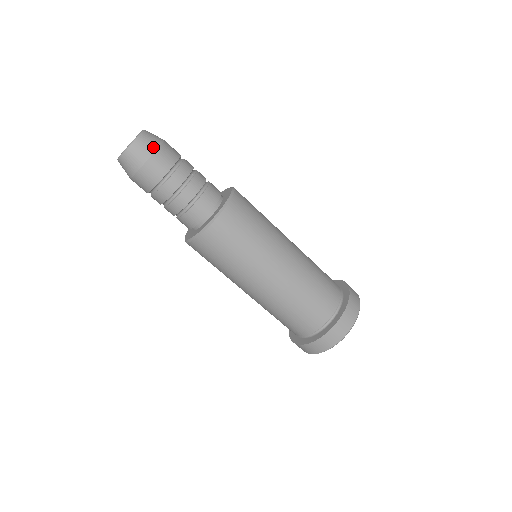
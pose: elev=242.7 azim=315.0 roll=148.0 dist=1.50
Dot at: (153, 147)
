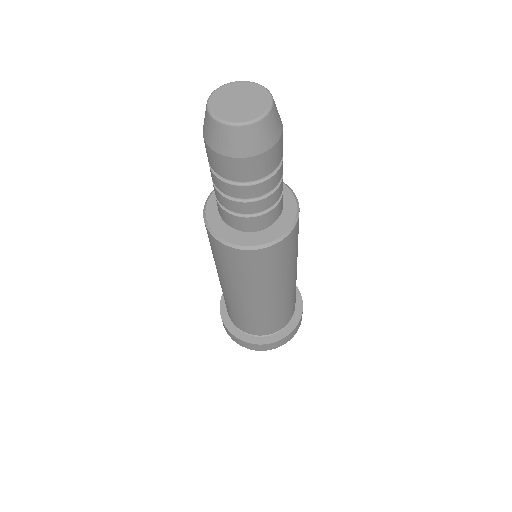
Dot at: (239, 152)
